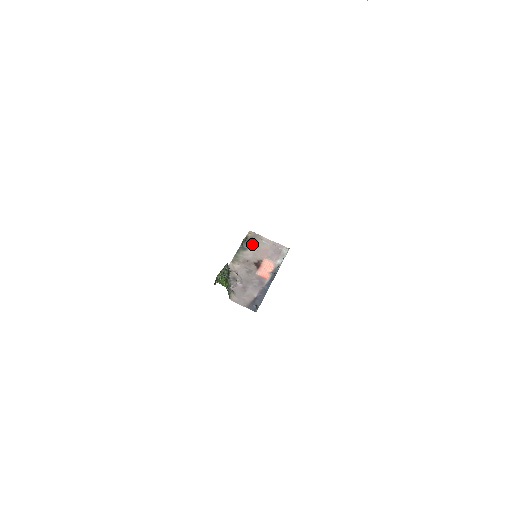
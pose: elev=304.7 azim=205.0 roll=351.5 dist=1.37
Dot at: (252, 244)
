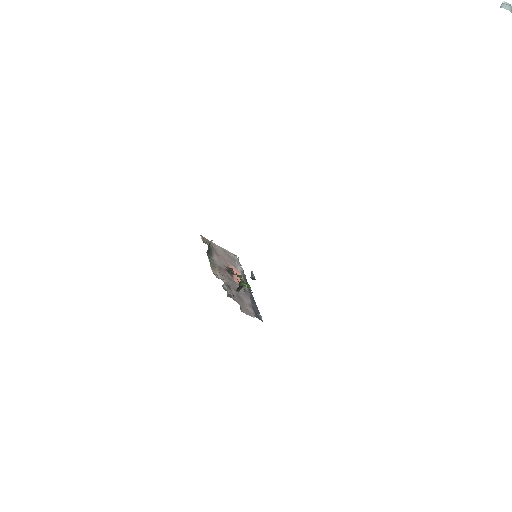
Dot at: (213, 250)
